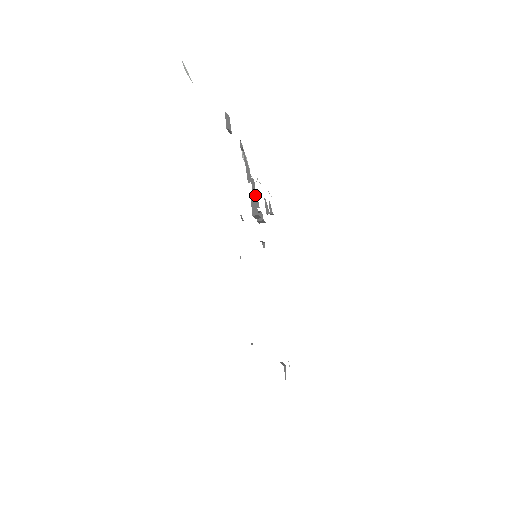
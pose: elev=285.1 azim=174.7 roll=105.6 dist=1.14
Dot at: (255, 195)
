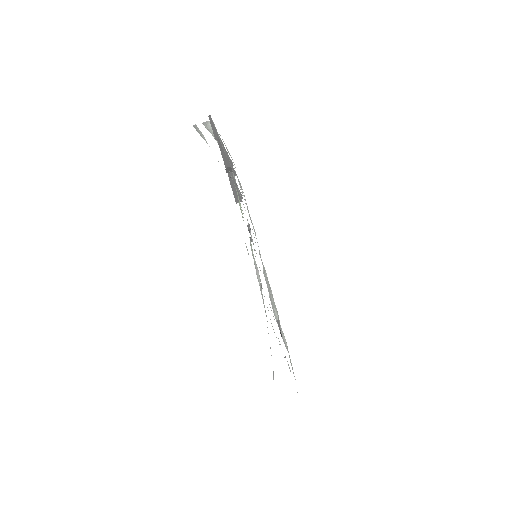
Dot at: (231, 174)
